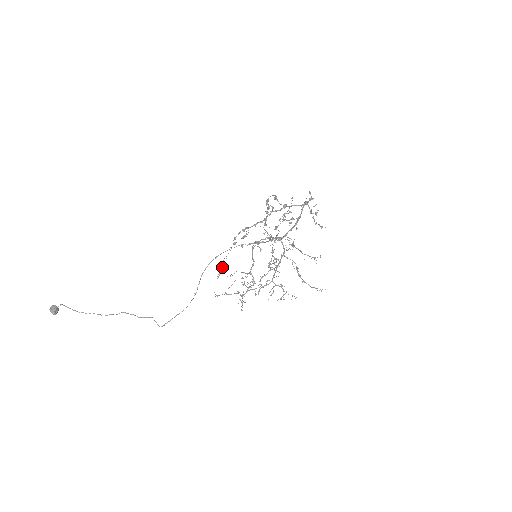
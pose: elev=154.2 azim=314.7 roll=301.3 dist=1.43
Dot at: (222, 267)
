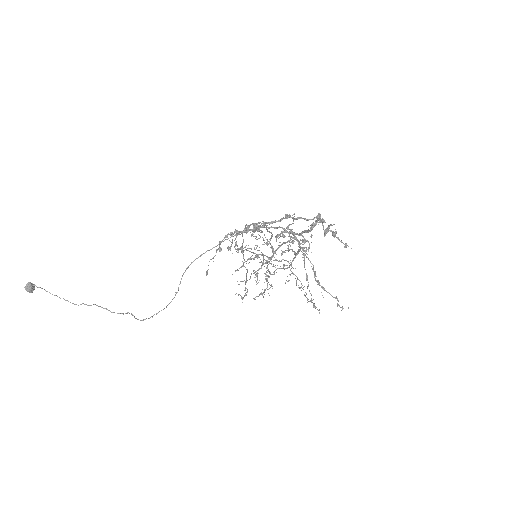
Dot at: occluded
